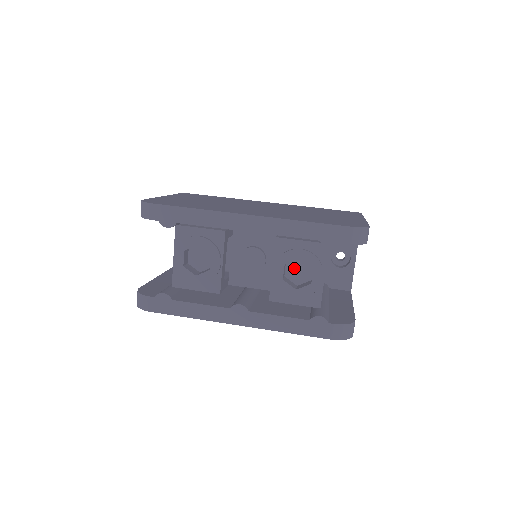
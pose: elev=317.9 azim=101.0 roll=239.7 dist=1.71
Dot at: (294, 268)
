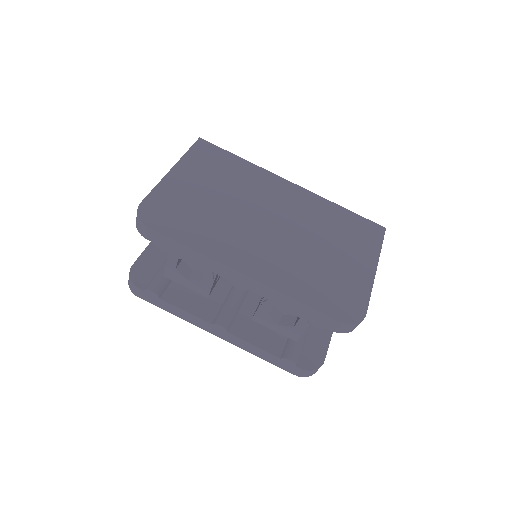
Dot at: occluded
